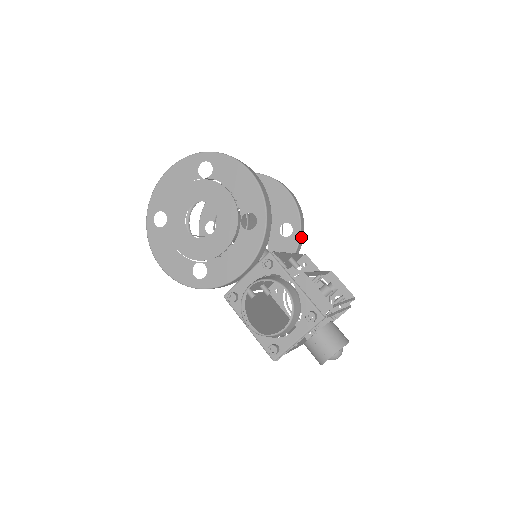
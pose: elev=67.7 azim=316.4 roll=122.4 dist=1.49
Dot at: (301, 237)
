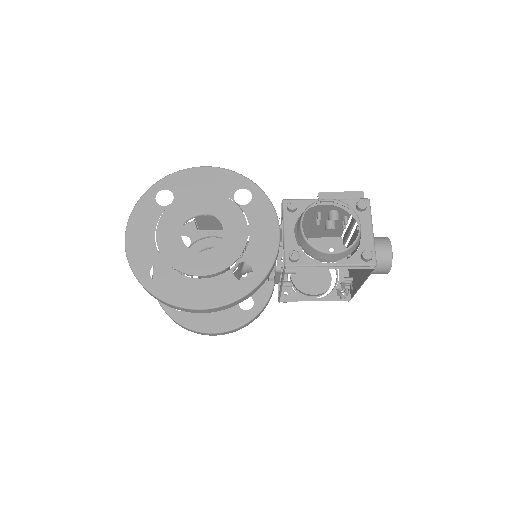
Dot at: occluded
